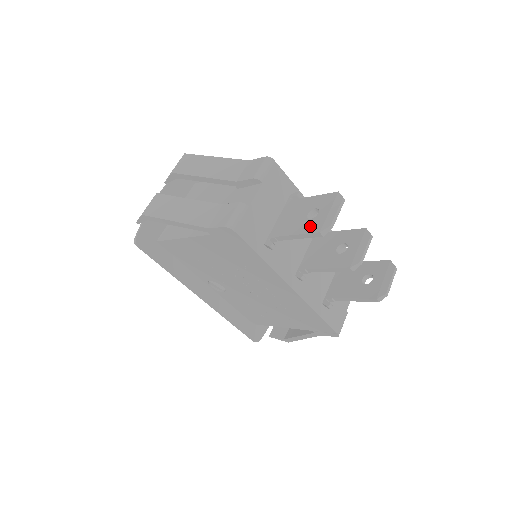
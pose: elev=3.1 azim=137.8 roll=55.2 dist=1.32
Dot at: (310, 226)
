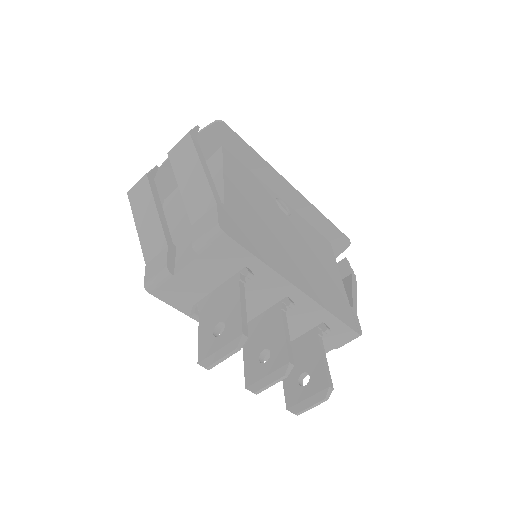
Dot at: (205, 343)
